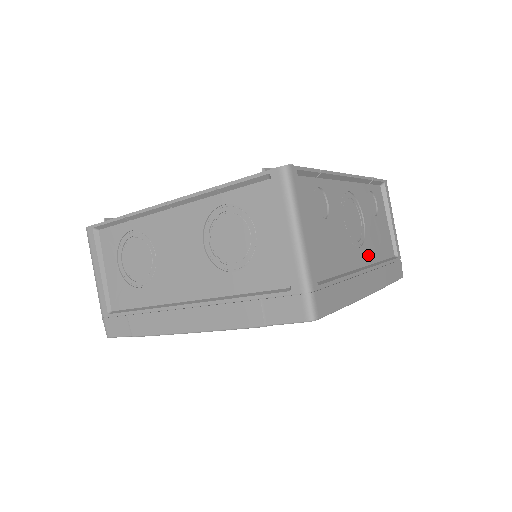
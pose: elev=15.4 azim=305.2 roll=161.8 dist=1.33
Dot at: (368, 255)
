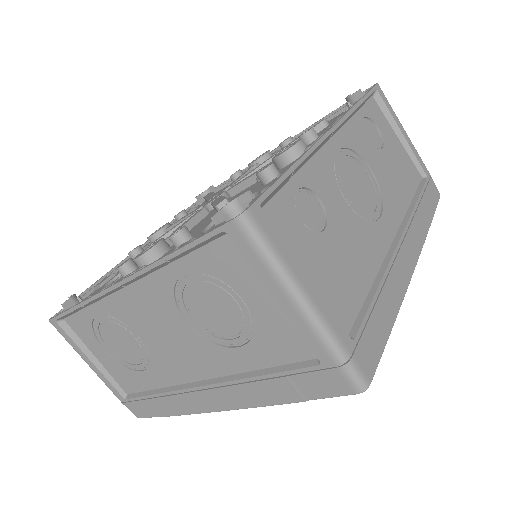
Dot at: (393, 214)
